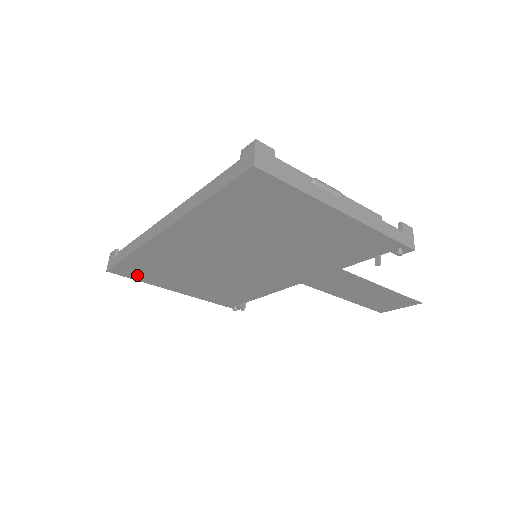
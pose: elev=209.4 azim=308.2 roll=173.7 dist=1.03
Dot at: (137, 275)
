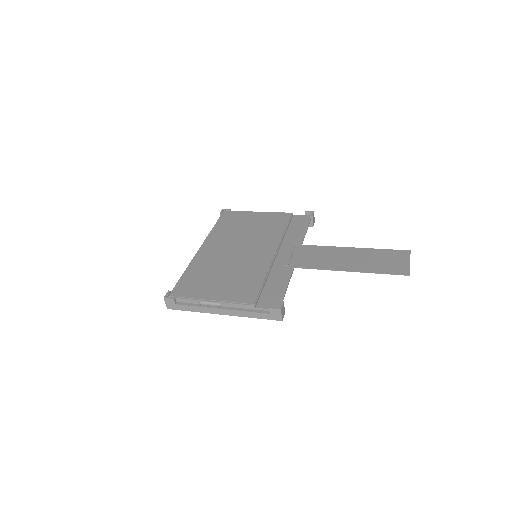
Dot at: occluded
